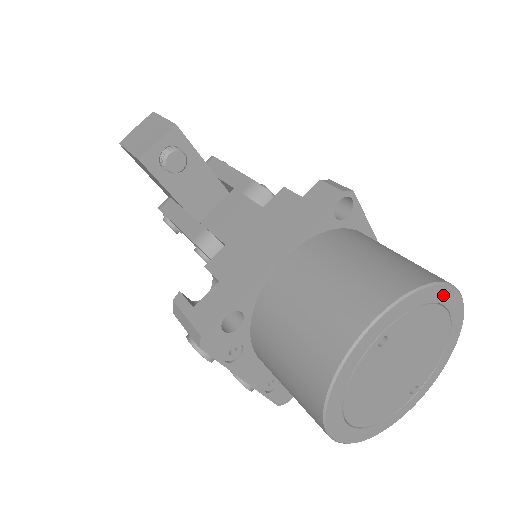
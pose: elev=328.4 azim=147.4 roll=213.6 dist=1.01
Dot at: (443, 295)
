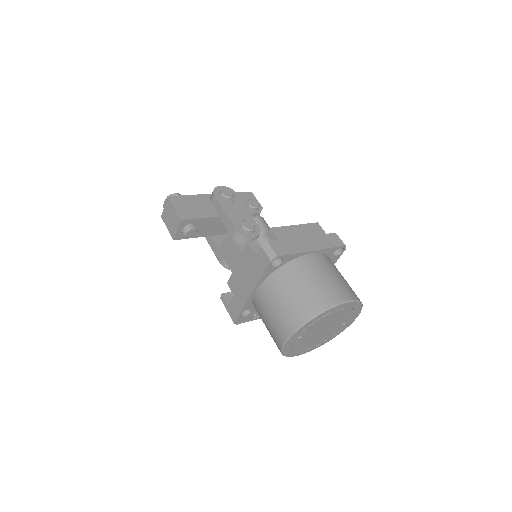
Dot at: (327, 313)
